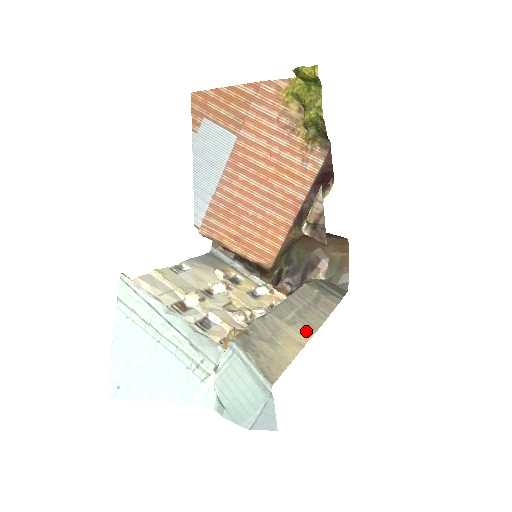
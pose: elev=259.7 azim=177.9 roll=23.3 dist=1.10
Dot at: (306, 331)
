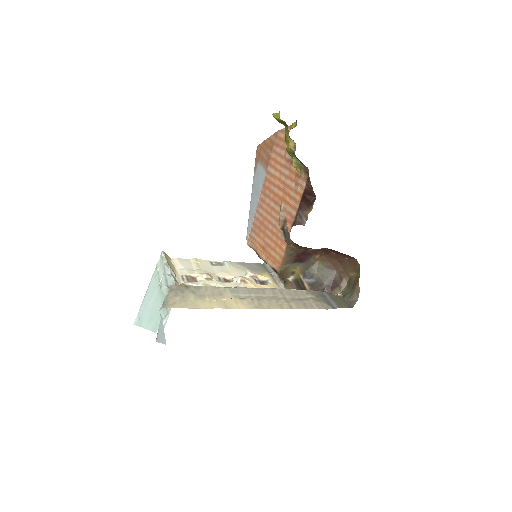
Dot at: (247, 305)
